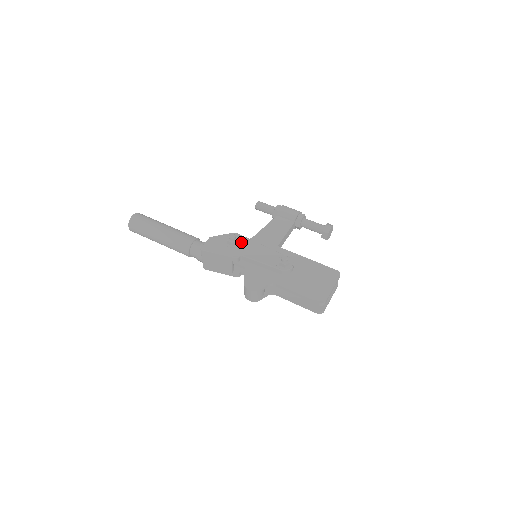
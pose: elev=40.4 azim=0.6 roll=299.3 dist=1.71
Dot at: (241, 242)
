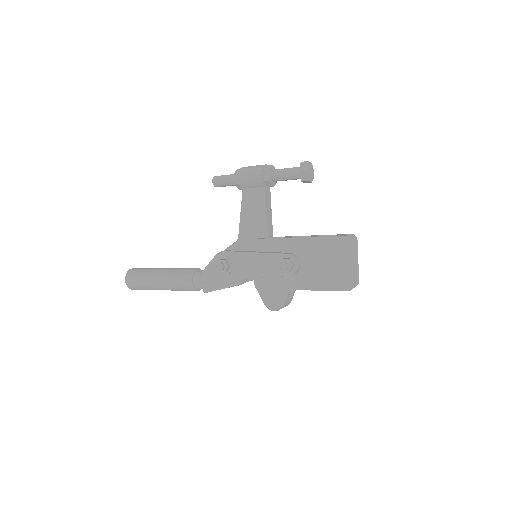
Dot at: (232, 262)
